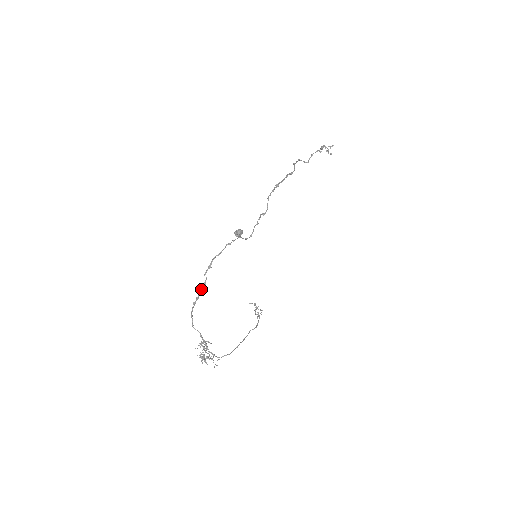
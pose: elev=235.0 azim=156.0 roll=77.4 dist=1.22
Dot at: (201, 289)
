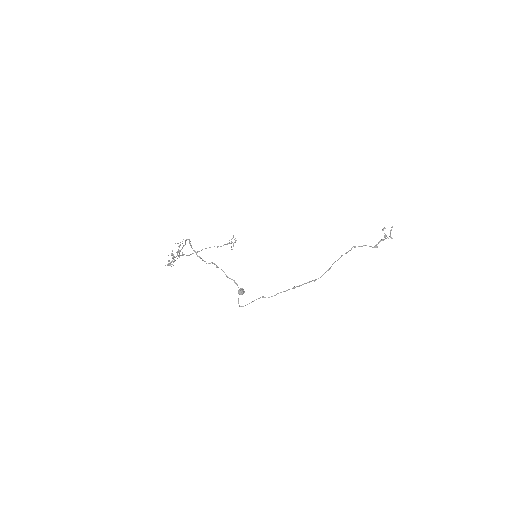
Dot at: (203, 260)
